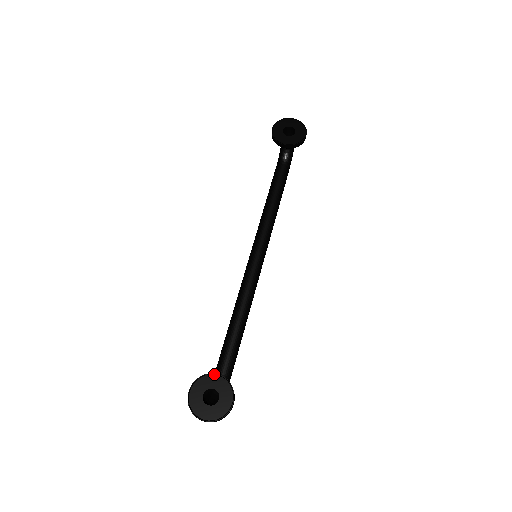
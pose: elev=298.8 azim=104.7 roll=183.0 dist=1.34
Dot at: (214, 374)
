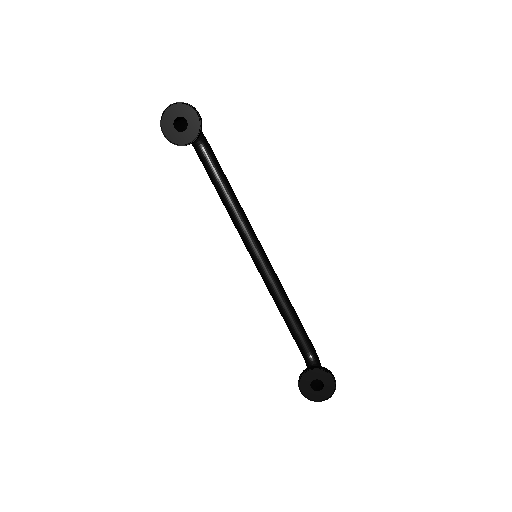
Dot at: (306, 370)
